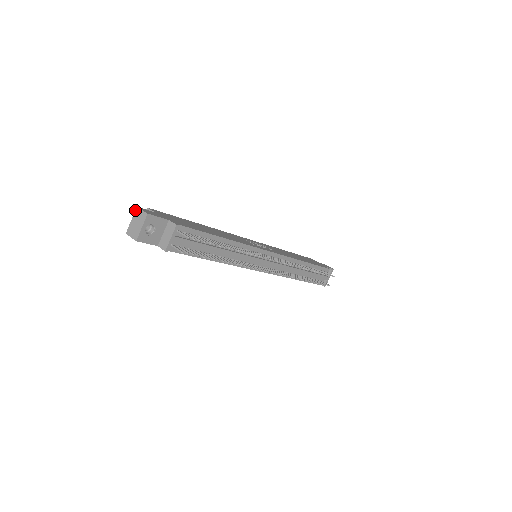
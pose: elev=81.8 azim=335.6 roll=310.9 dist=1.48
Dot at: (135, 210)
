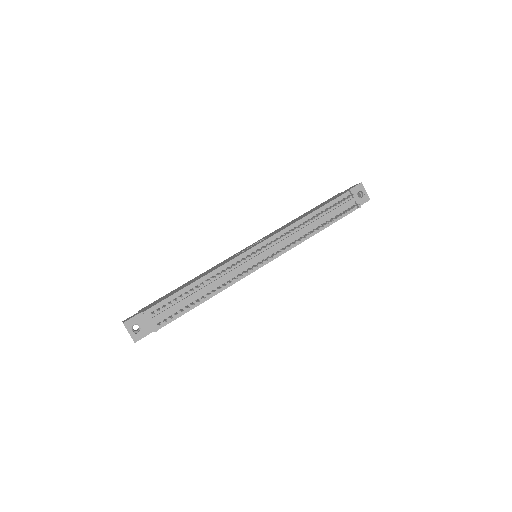
Dot at: occluded
